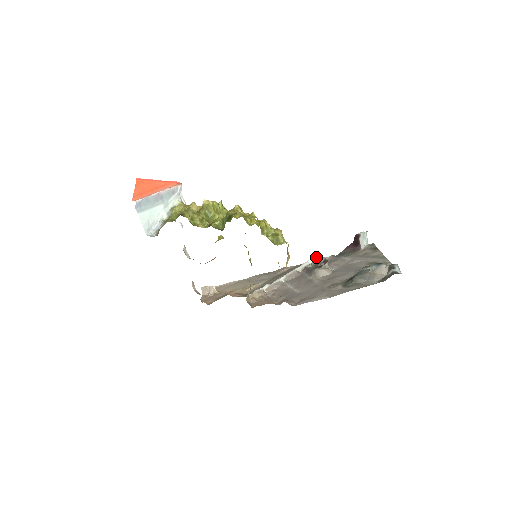
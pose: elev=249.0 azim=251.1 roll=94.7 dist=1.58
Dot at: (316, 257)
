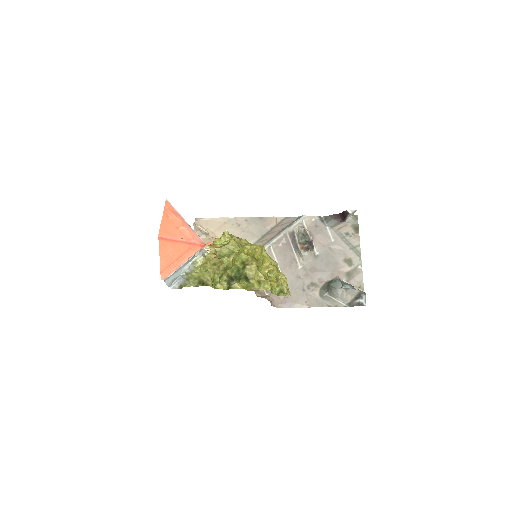
Dot at: (304, 217)
